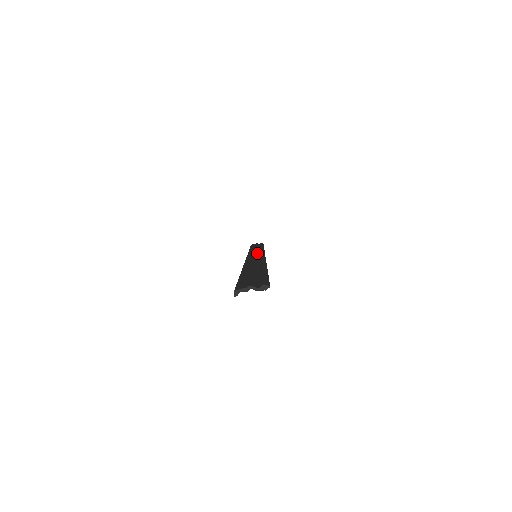
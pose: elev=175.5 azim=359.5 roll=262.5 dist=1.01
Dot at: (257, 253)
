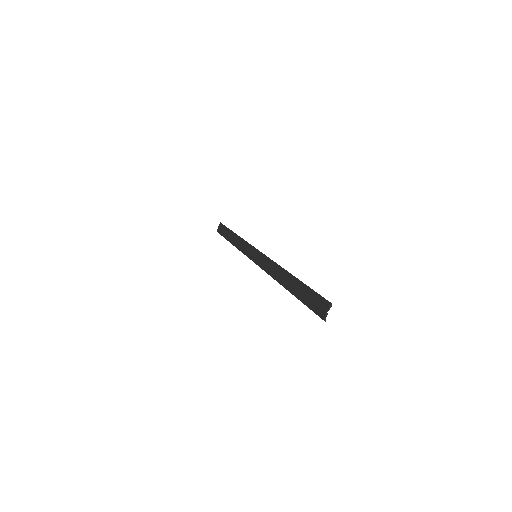
Dot at: (252, 252)
